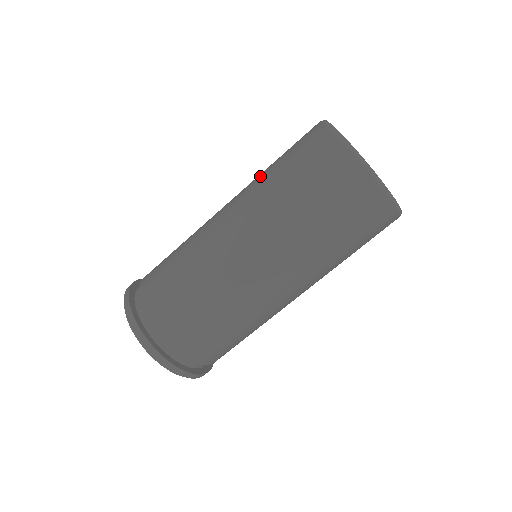
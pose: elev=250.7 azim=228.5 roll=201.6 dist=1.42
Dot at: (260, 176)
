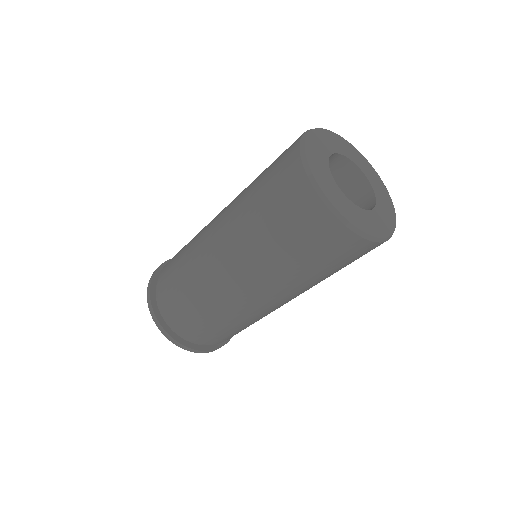
Dot at: (245, 216)
